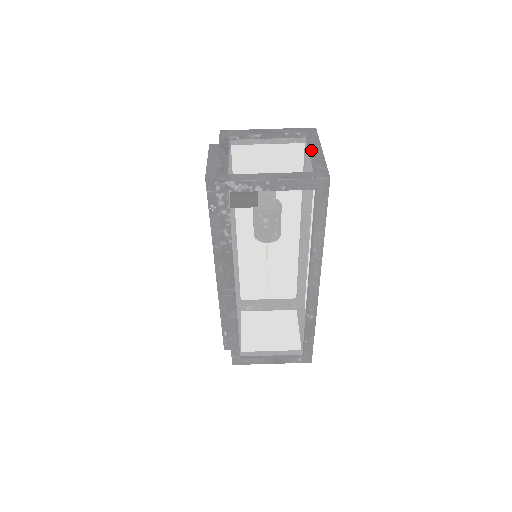
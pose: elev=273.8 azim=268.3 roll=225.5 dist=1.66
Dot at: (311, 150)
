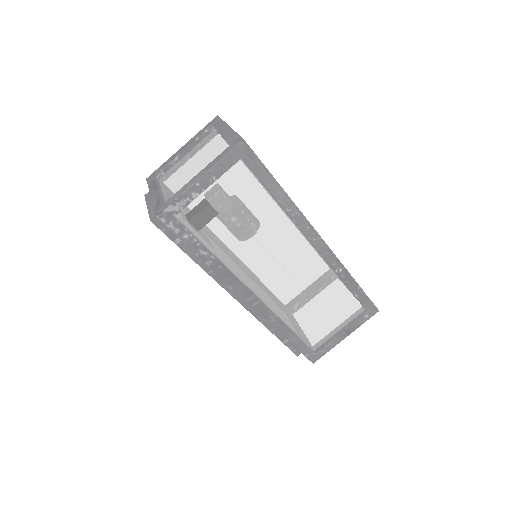
Dot at: (220, 133)
